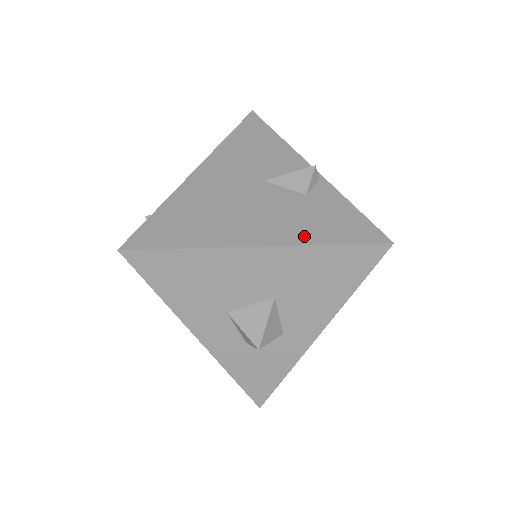
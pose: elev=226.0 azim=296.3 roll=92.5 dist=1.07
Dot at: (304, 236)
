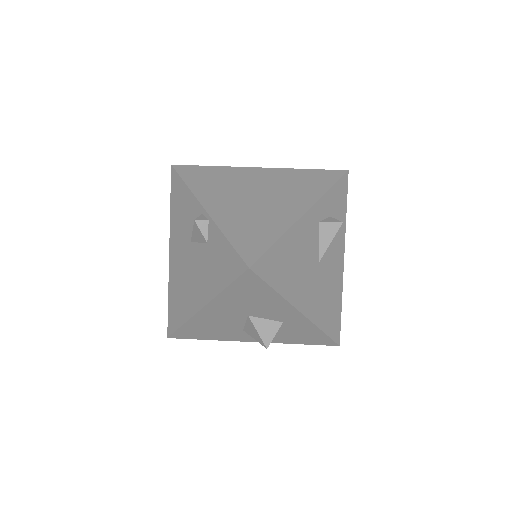
Dot at: (214, 287)
